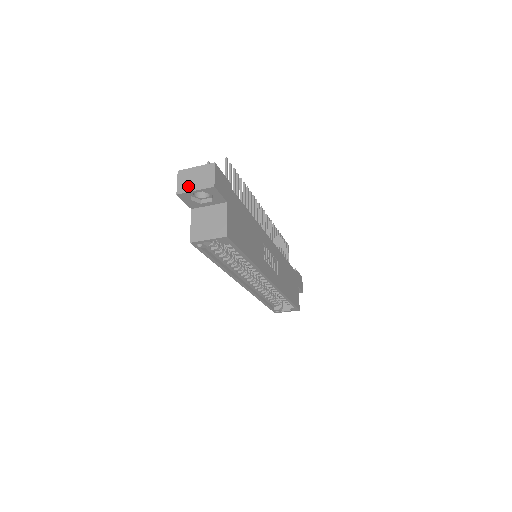
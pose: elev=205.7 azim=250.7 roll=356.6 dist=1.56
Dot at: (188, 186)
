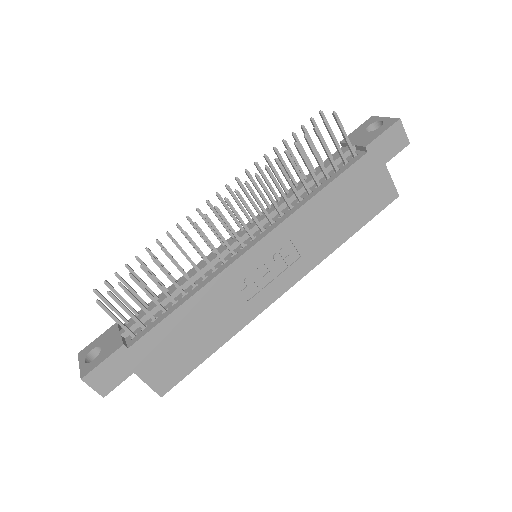
Dot at: occluded
